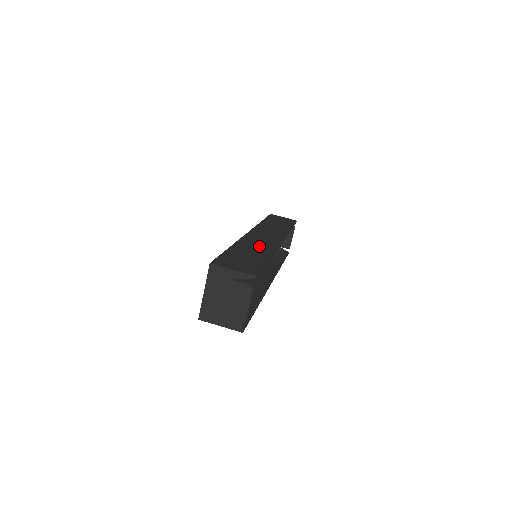
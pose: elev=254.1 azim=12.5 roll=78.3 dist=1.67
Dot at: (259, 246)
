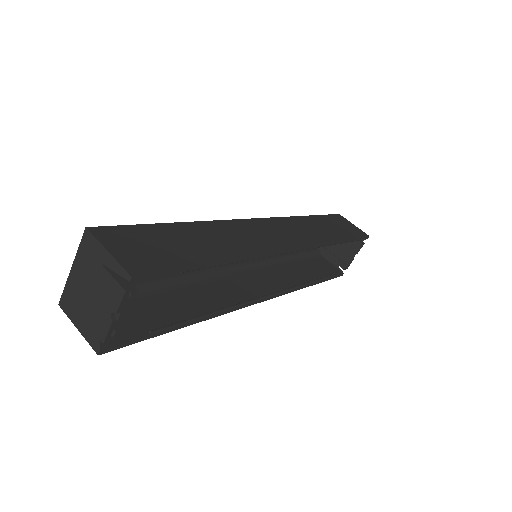
Dot at: (236, 240)
